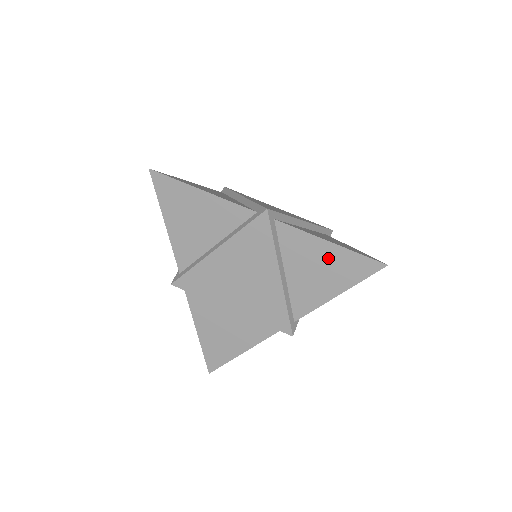
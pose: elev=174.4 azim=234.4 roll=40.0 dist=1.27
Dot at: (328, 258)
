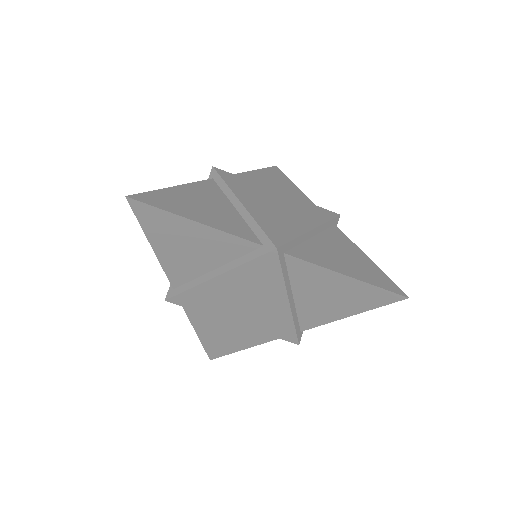
Dot at: (343, 288)
